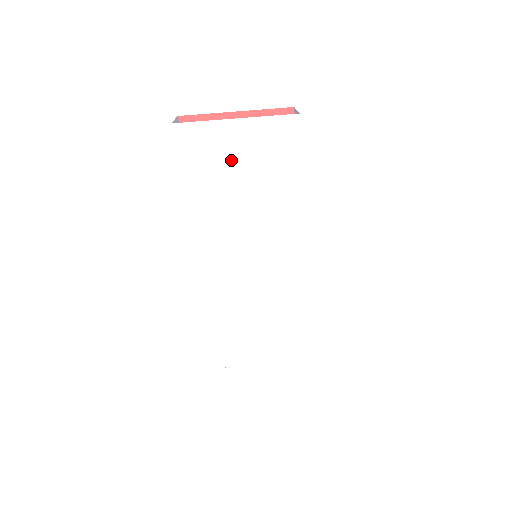
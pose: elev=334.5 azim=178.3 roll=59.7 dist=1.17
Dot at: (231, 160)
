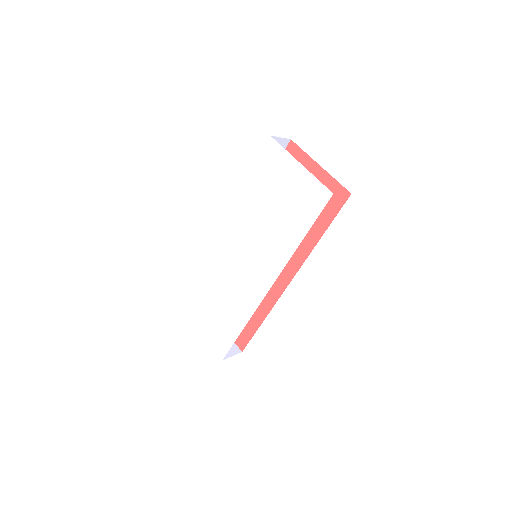
Dot at: (281, 184)
